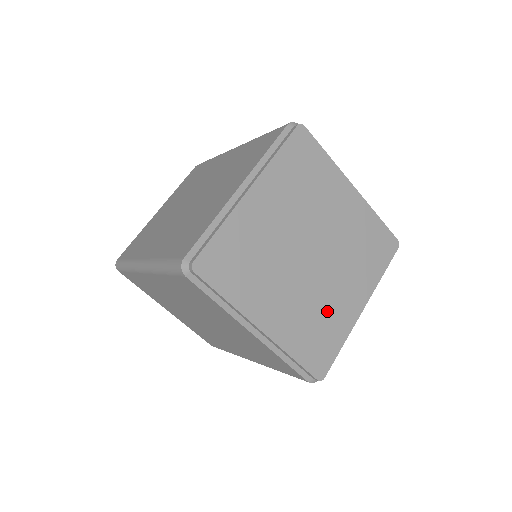
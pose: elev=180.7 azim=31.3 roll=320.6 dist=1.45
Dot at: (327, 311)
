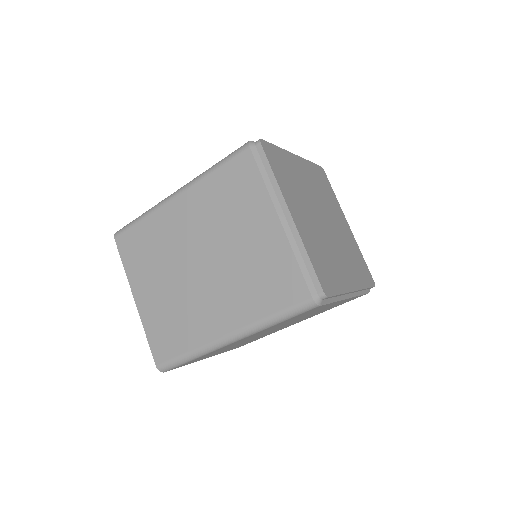
Dot at: (332, 260)
